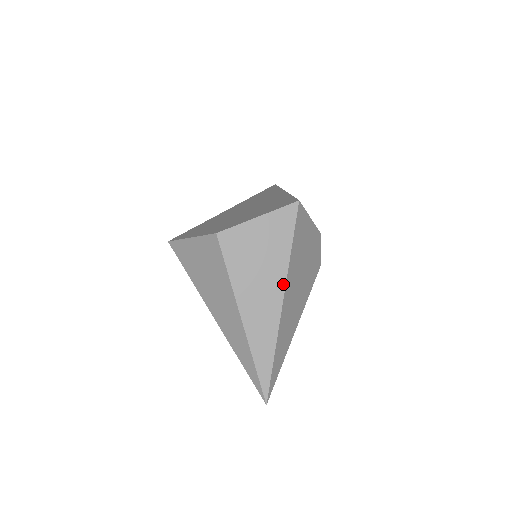
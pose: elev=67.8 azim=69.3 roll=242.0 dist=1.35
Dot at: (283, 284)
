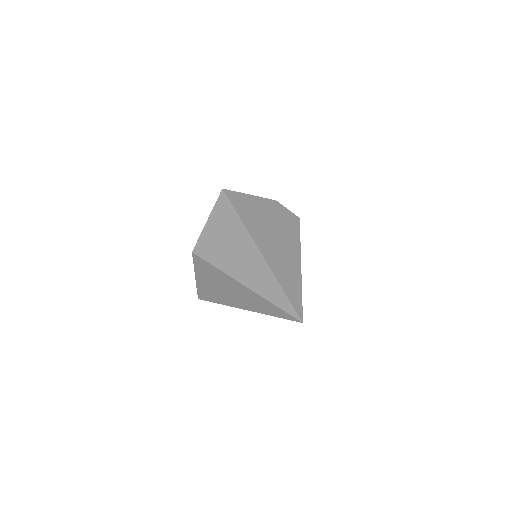
Dot at: (250, 238)
